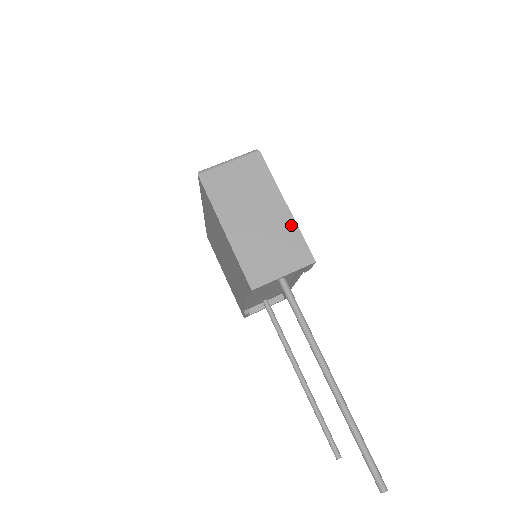
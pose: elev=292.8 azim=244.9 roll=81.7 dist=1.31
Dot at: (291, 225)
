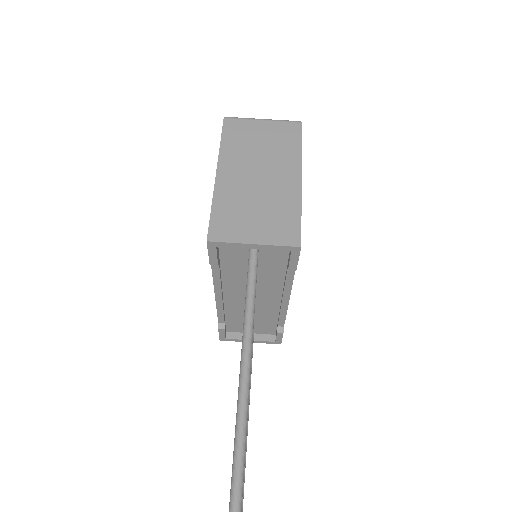
Dot at: (294, 199)
